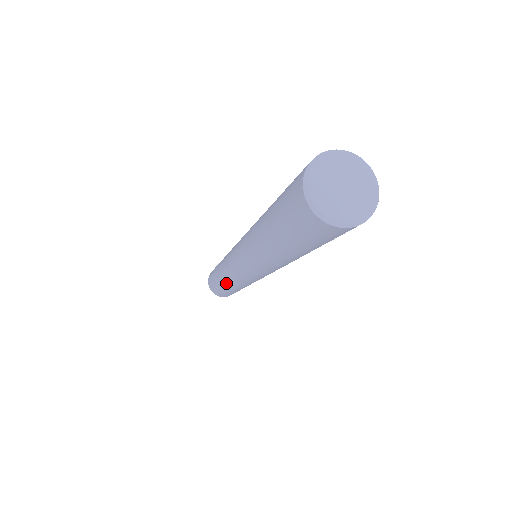
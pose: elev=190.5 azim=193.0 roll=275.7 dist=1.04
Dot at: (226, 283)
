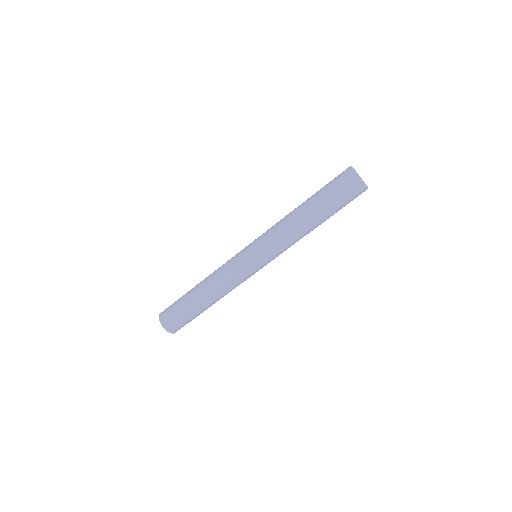
Dot at: (212, 291)
